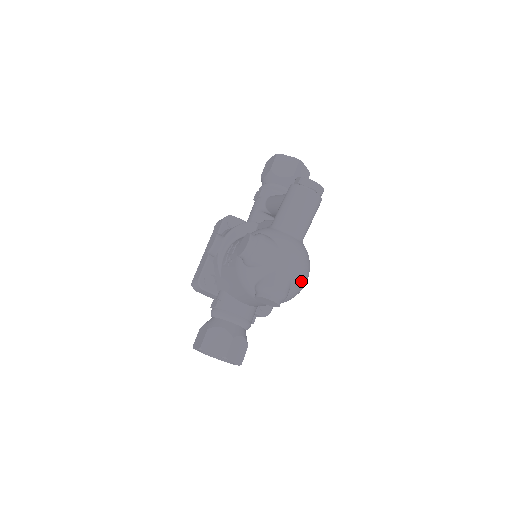
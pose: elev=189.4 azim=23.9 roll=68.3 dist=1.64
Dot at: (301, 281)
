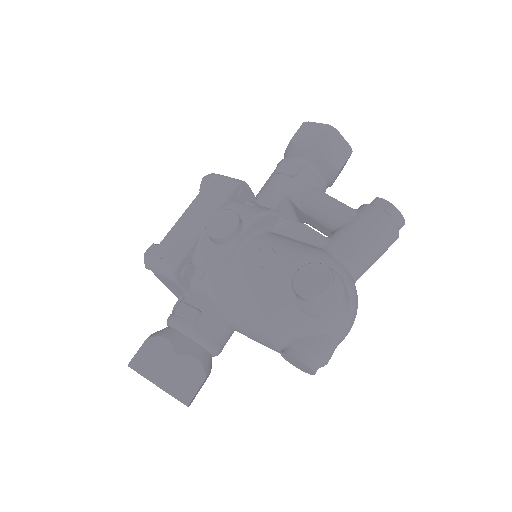
Dot at: occluded
